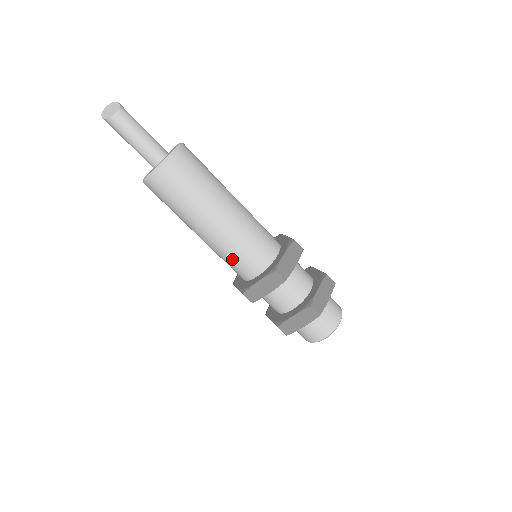
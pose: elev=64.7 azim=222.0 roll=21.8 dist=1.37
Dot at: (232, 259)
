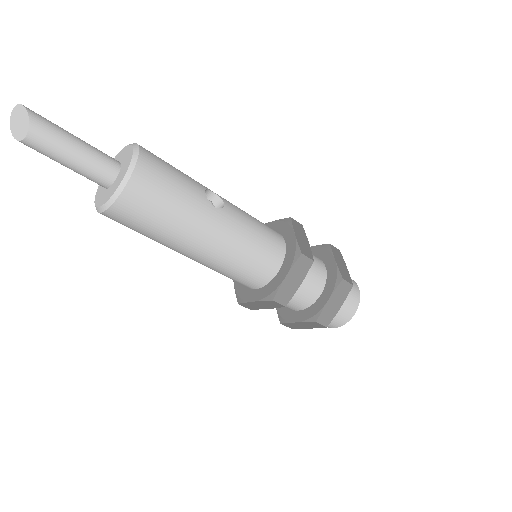
Dot at: occluded
